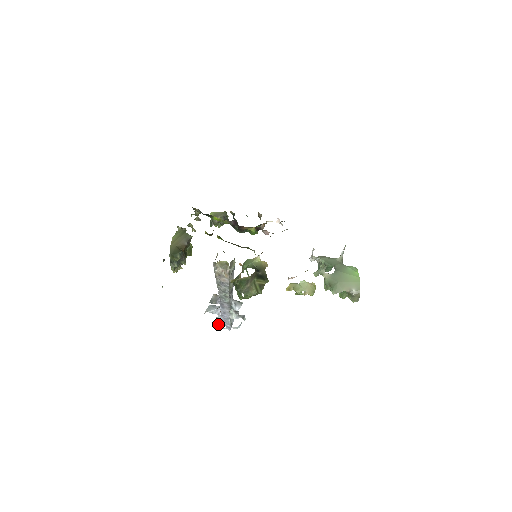
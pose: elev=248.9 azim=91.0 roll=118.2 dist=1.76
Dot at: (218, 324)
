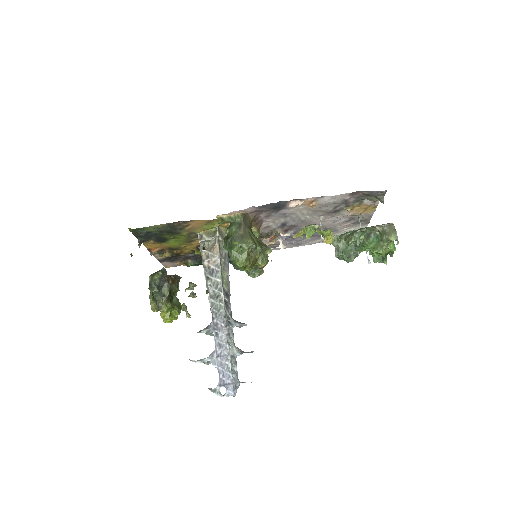
Dot at: (213, 389)
